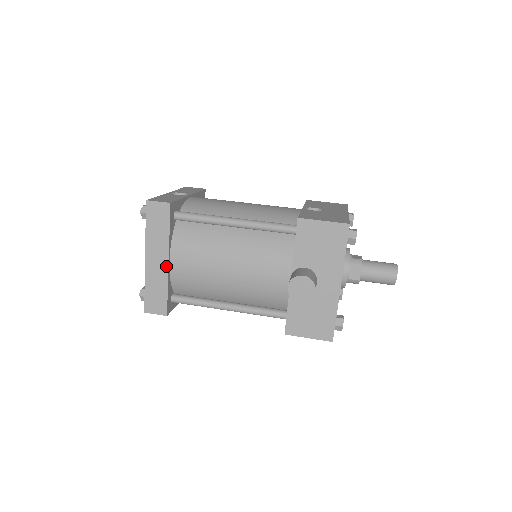
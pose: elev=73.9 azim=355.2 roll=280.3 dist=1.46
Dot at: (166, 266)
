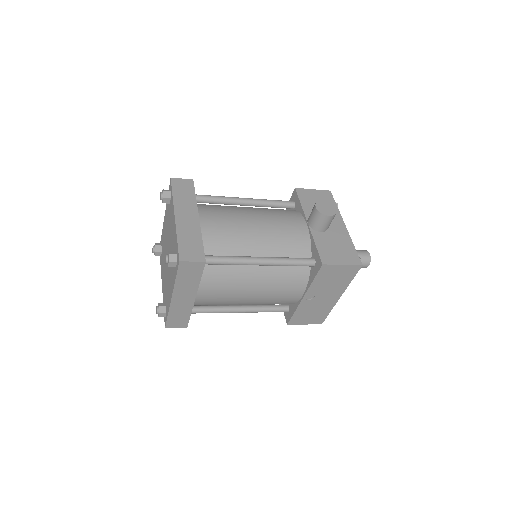
Dot at: (197, 221)
